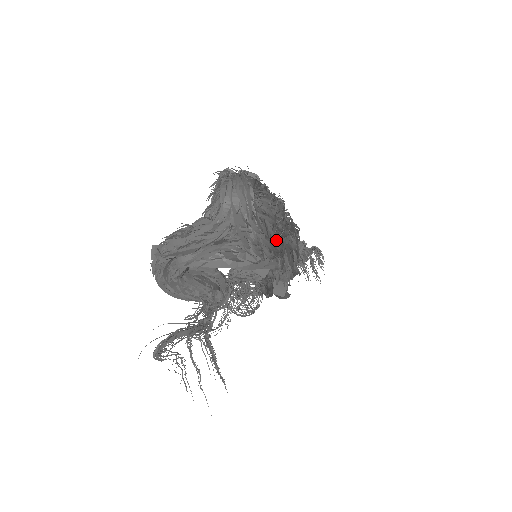
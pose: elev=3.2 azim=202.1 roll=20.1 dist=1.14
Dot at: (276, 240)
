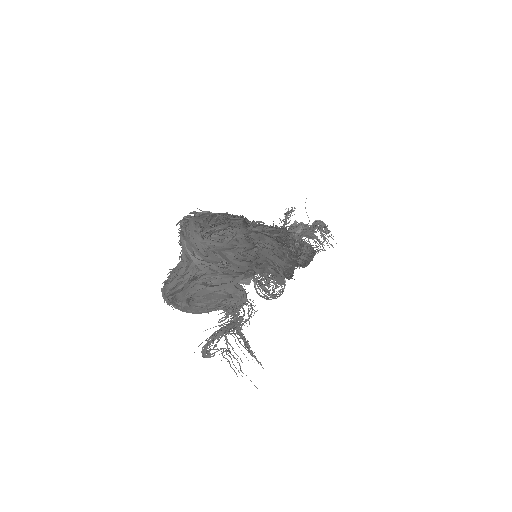
Dot at: (239, 260)
